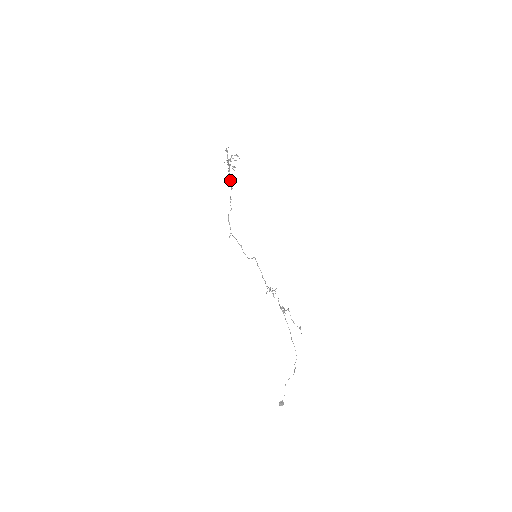
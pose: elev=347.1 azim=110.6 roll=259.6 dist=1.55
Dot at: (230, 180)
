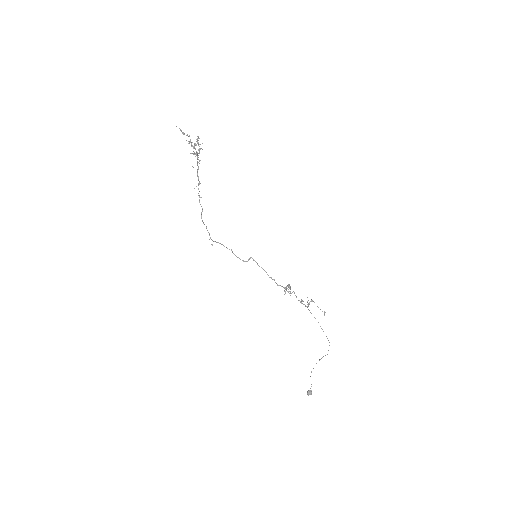
Dot at: occluded
